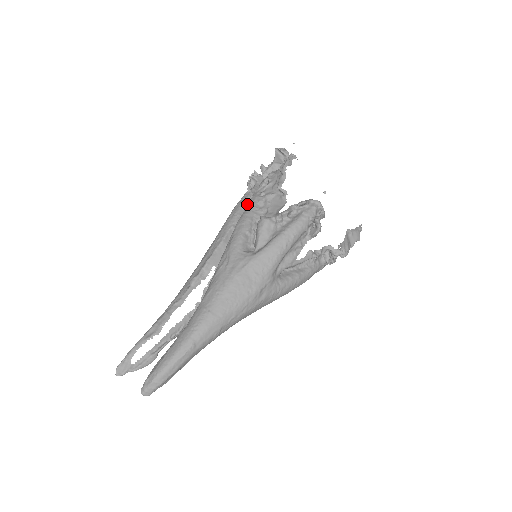
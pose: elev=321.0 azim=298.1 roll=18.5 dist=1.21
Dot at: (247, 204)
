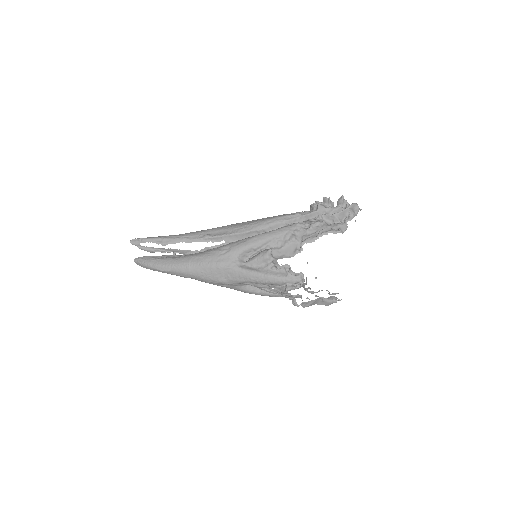
Dot at: (285, 224)
